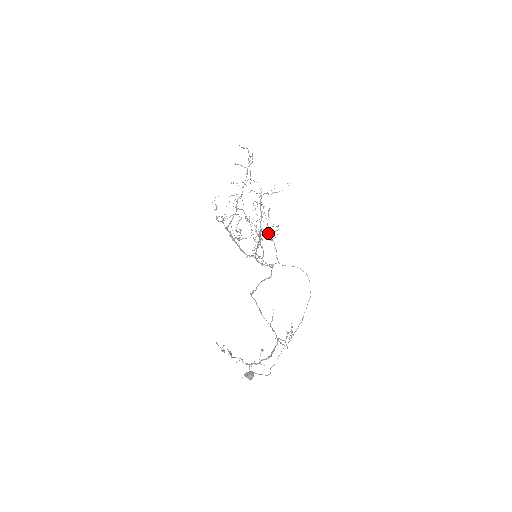
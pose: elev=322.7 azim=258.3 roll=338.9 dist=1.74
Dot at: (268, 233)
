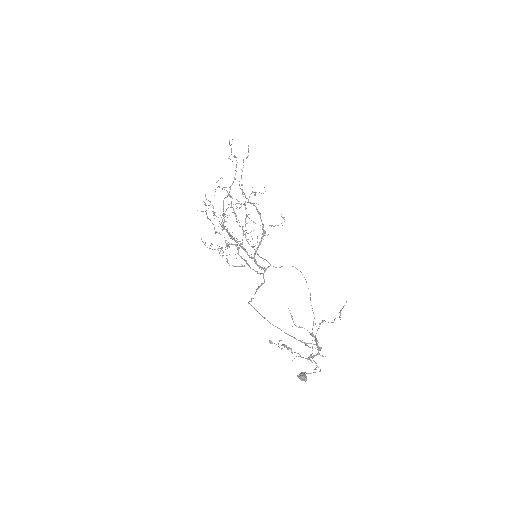
Dot at: occluded
